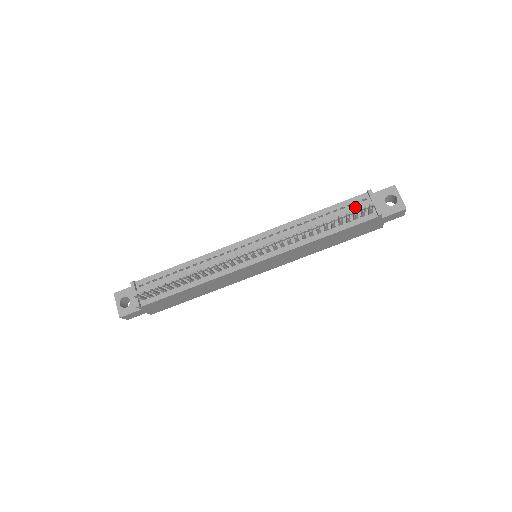
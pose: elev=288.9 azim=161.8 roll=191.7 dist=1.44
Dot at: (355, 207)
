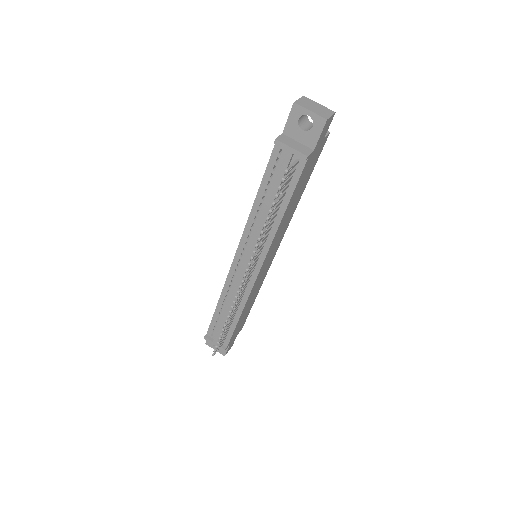
Dot at: (279, 170)
